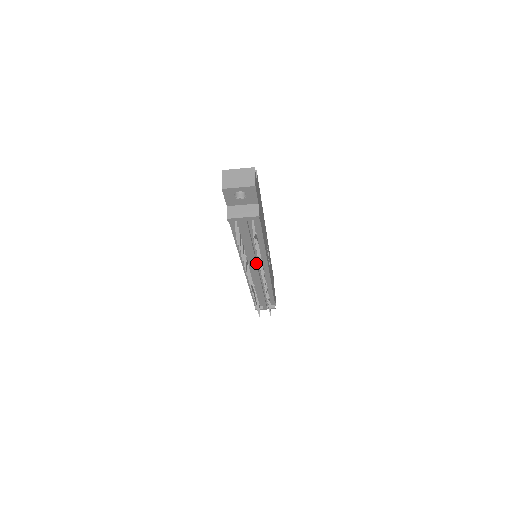
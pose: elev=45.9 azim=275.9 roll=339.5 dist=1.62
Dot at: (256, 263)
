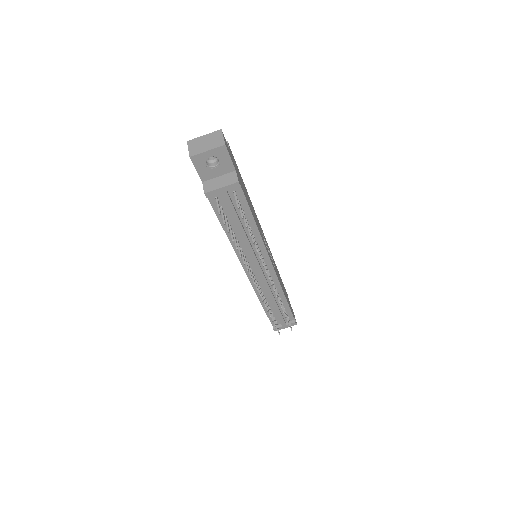
Dot at: (255, 256)
